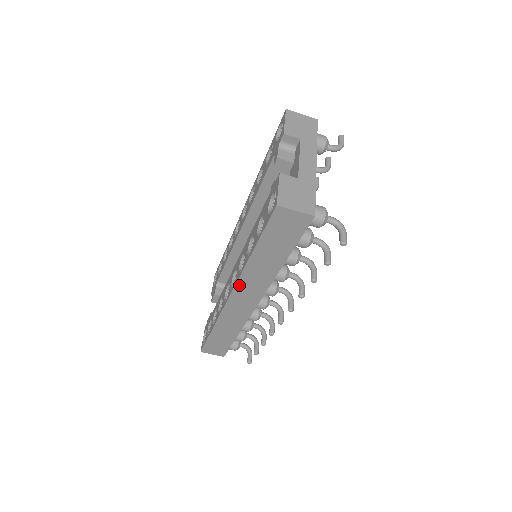
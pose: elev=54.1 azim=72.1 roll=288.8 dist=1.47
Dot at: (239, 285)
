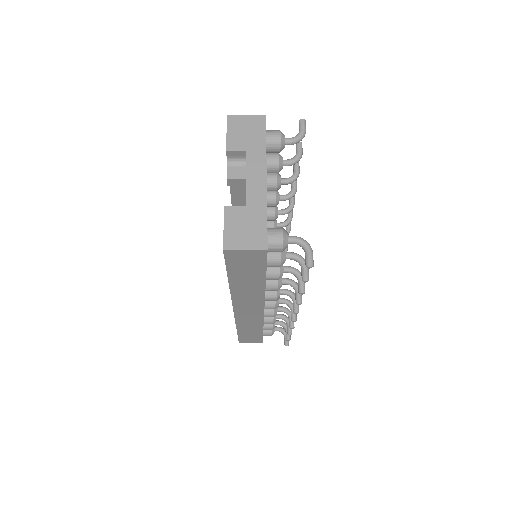
Dot at: (236, 302)
